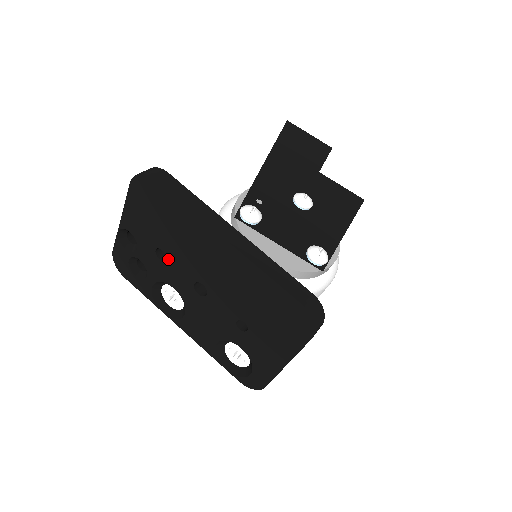
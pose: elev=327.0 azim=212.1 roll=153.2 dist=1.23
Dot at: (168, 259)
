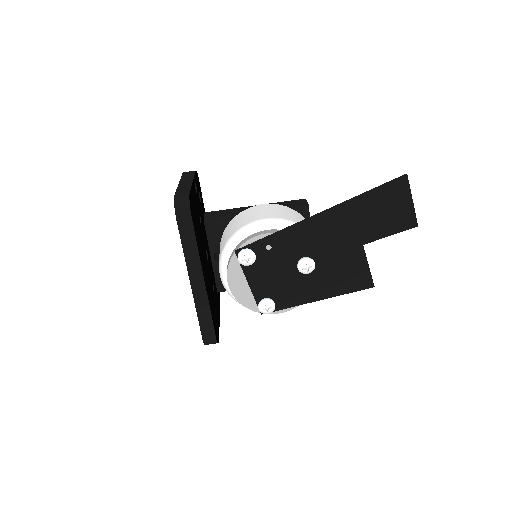
Dot at: occluded
